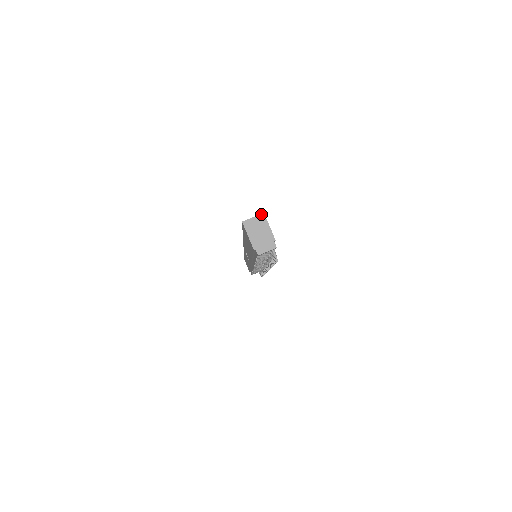
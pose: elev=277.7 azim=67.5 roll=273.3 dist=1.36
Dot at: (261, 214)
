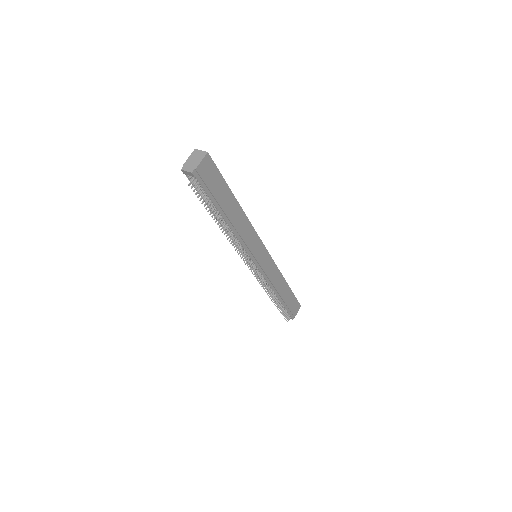
Dot at: (206, 152)
